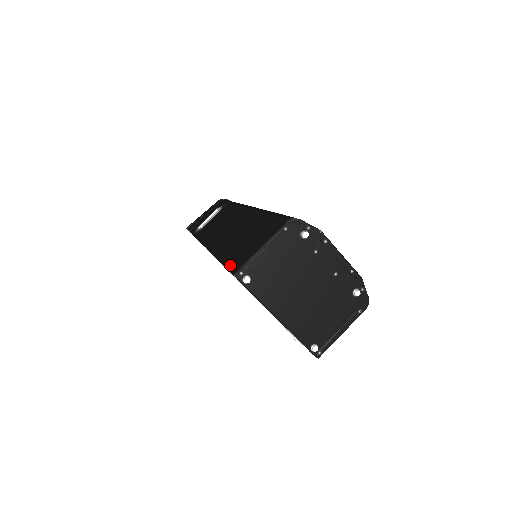
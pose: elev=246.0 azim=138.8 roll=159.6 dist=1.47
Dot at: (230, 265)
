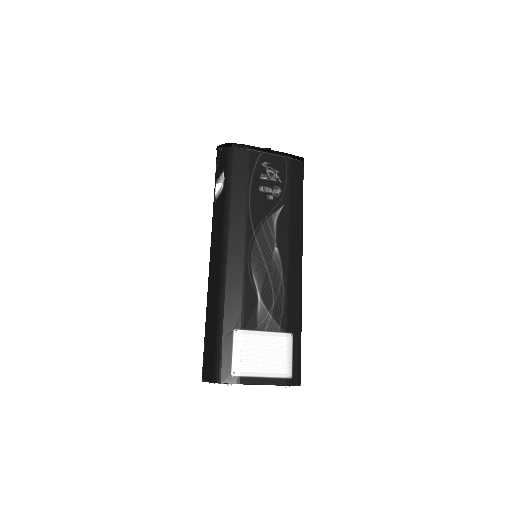
Dot at: (203, 360)
